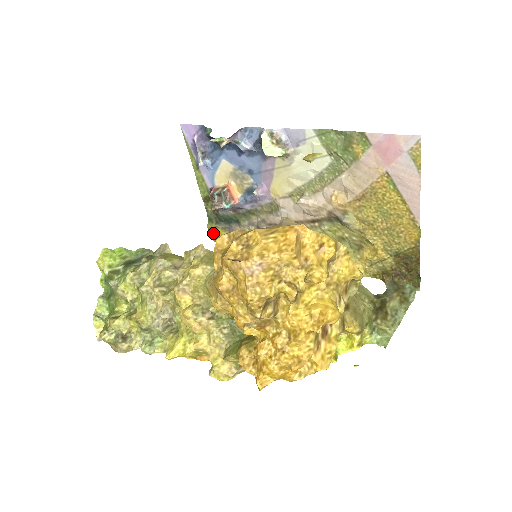
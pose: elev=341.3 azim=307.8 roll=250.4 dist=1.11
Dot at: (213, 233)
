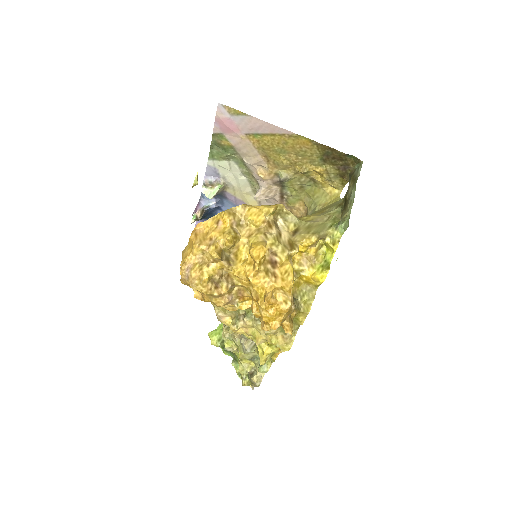
Dot at: occluded
